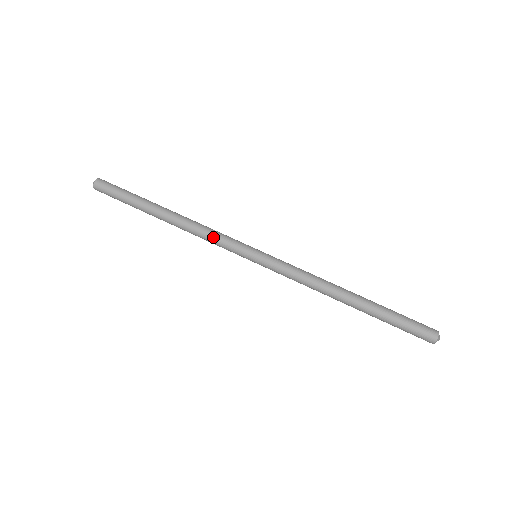
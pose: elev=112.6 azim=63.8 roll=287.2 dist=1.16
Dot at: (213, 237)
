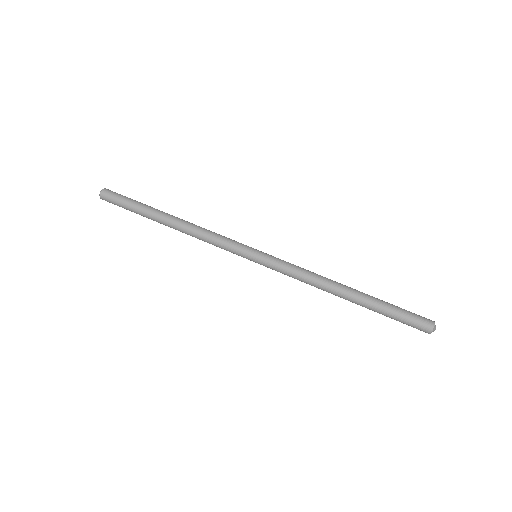
Dot at: (214, 241)
